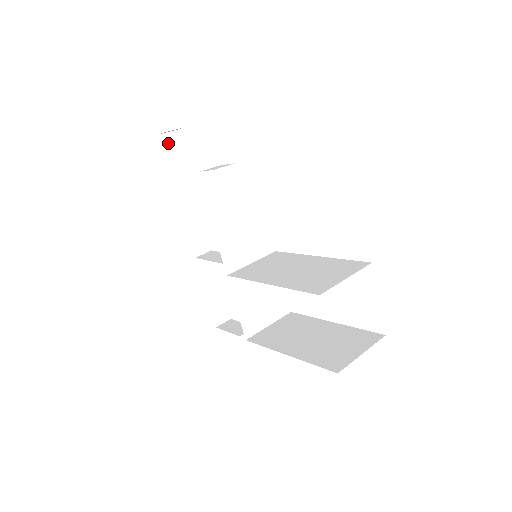
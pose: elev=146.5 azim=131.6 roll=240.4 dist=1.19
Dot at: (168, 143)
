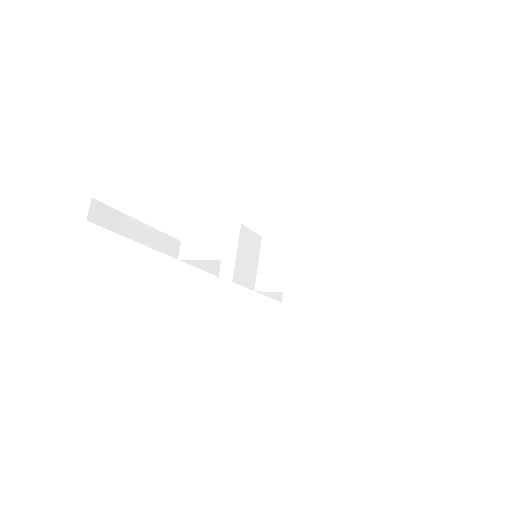
Dot at: (97, 216)
